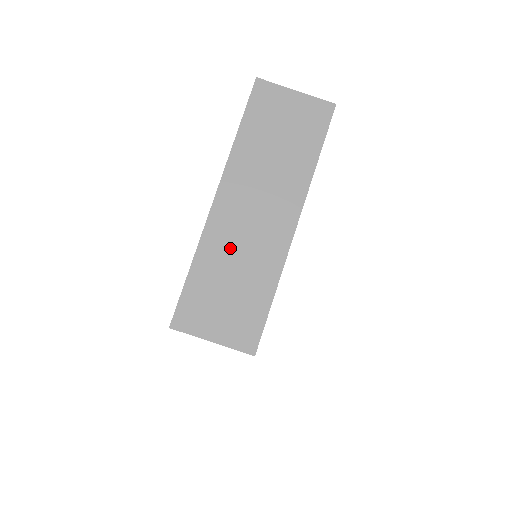
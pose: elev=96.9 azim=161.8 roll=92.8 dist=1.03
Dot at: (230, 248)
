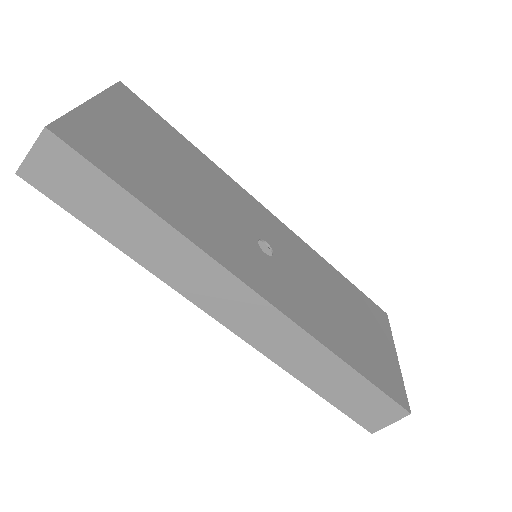
Dot at: occluded
